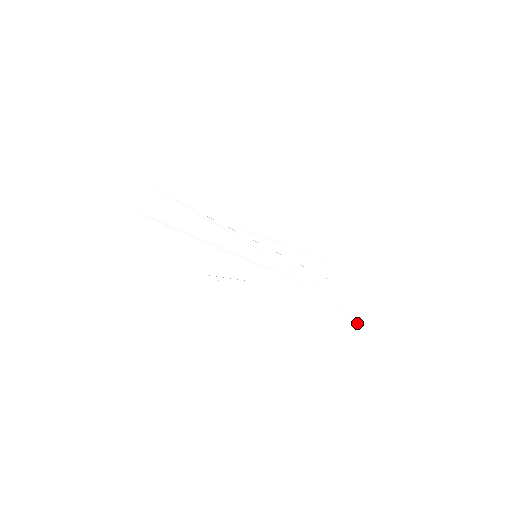
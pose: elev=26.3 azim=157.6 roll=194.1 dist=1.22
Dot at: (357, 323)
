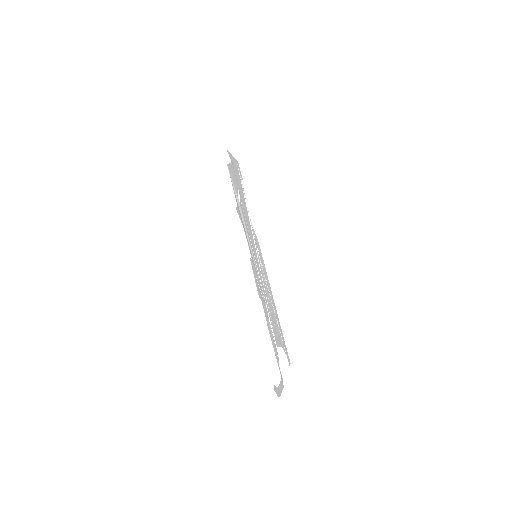
Dot at: (277, 358)
